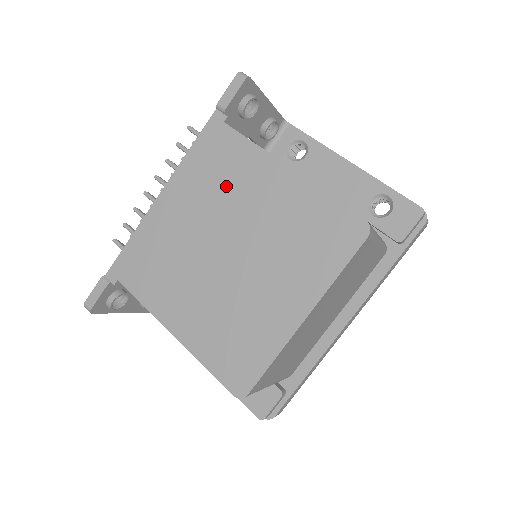
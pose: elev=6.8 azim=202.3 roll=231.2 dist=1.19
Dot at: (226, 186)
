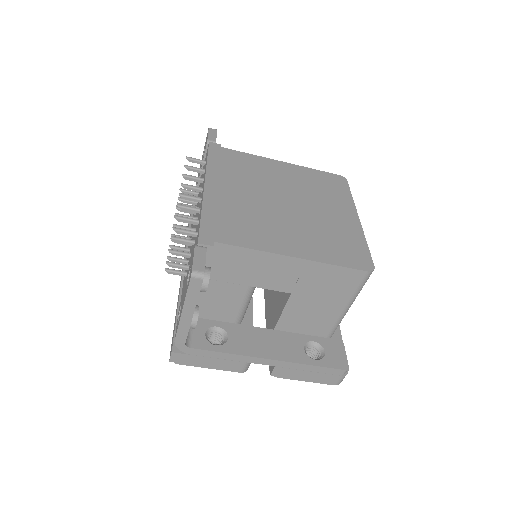
Dot at: (252, 173)
